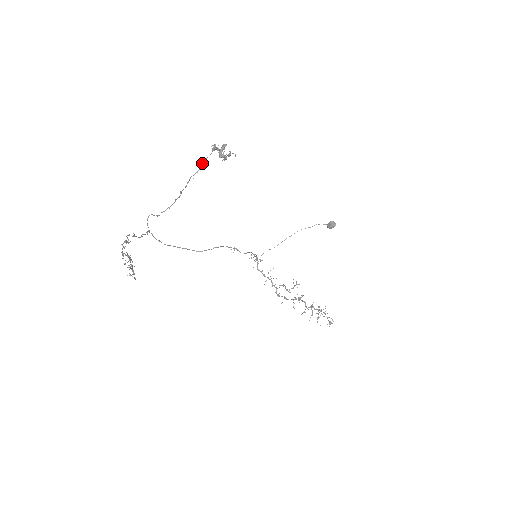
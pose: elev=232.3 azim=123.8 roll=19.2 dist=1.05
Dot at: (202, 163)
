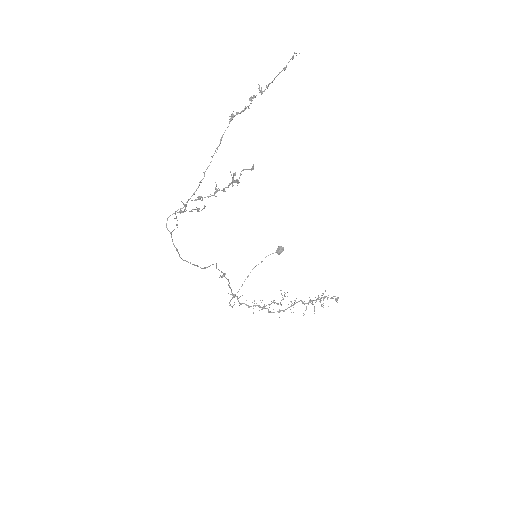
Dot at: (222, 136)
